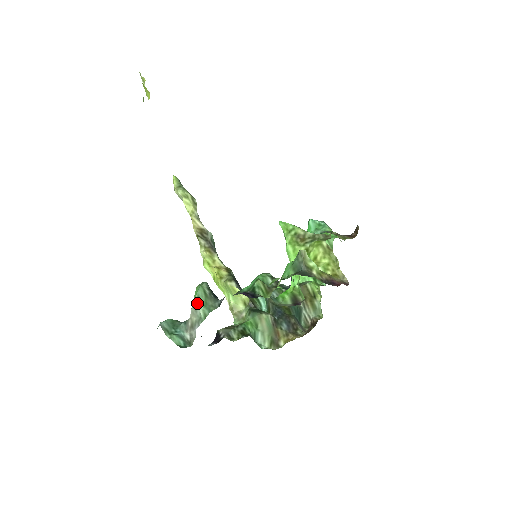
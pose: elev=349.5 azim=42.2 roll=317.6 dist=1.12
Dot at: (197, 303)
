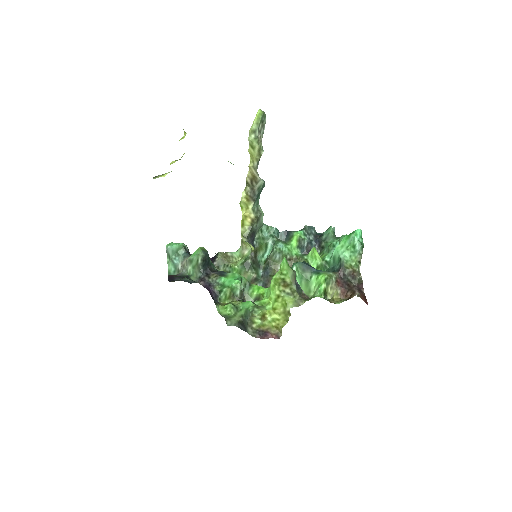
Dot at: (190, 262)
